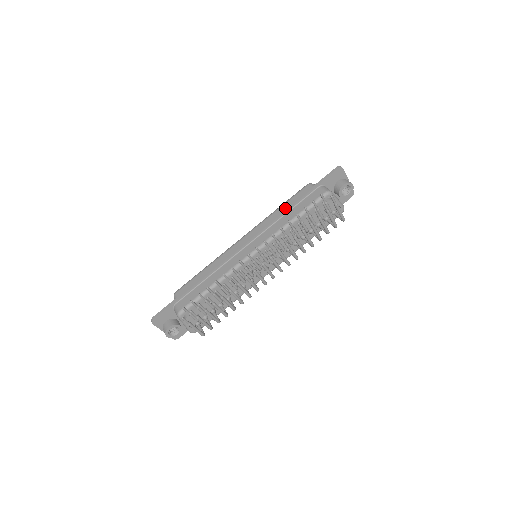
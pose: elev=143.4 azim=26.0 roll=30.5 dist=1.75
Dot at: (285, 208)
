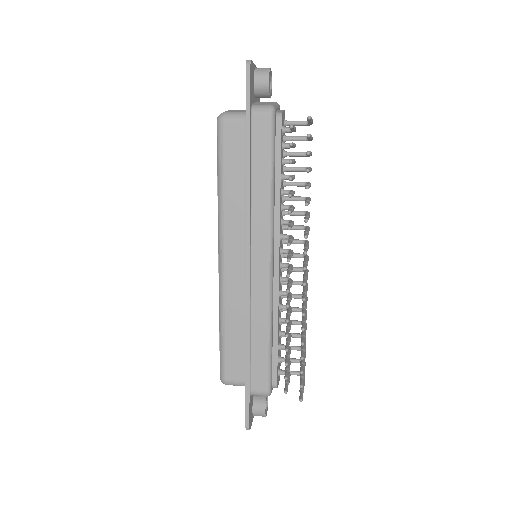
Dot at: (232, 177)
